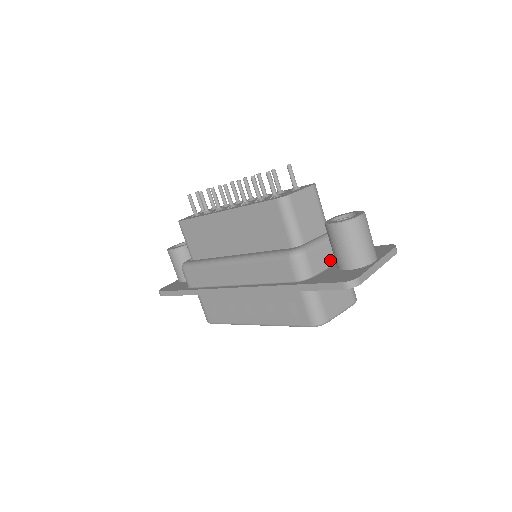
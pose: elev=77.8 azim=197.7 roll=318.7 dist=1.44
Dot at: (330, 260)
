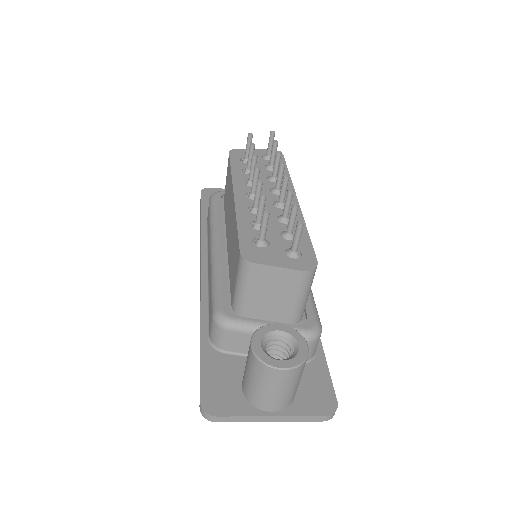
Dot at: occluded
